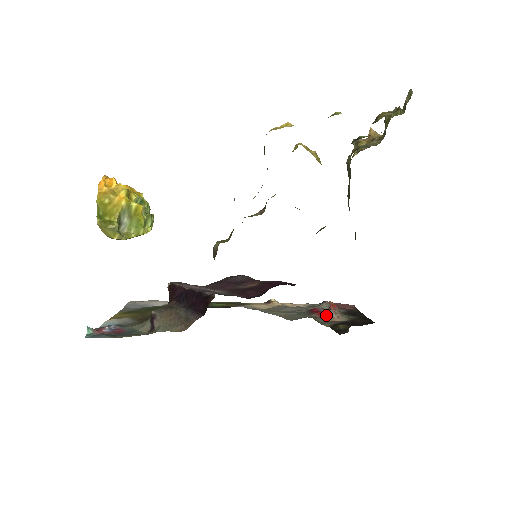
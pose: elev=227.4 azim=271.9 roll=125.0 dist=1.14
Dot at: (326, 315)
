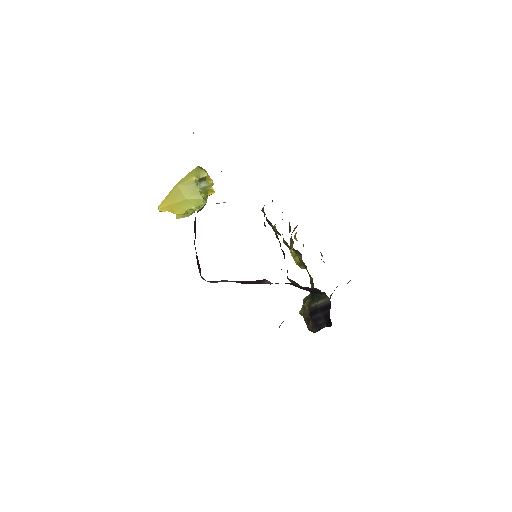
Dot at: occluded
